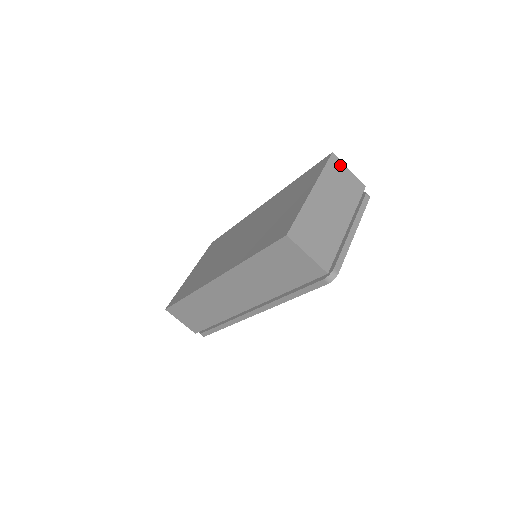
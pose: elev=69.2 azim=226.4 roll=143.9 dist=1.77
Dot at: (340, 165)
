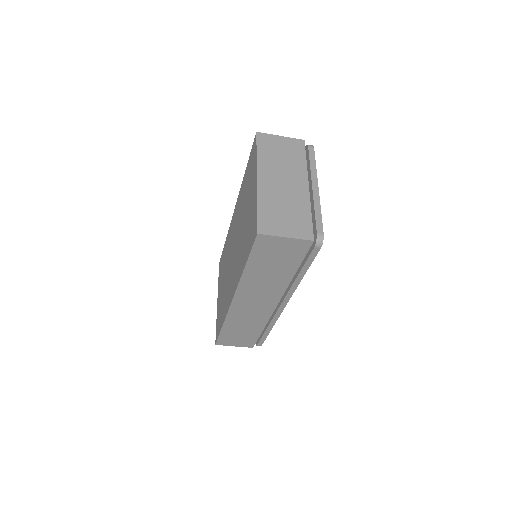
Dot at: (270, 138)
